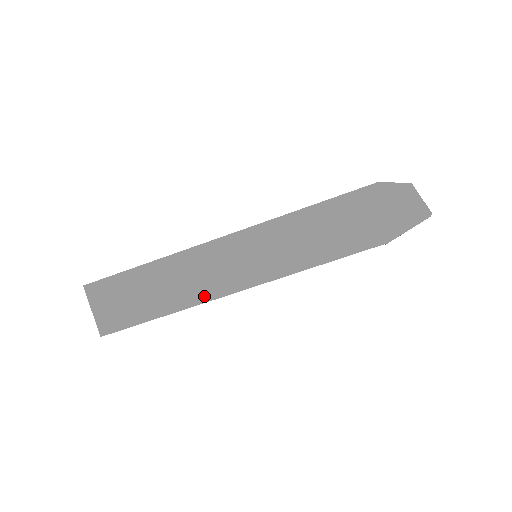
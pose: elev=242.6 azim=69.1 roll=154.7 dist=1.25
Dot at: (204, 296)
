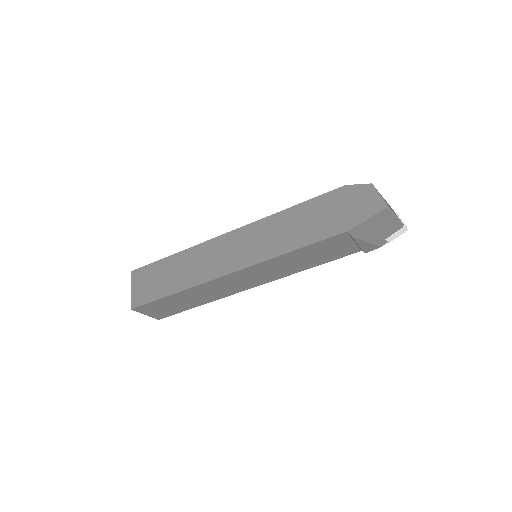
Dot at: (206, 277)
